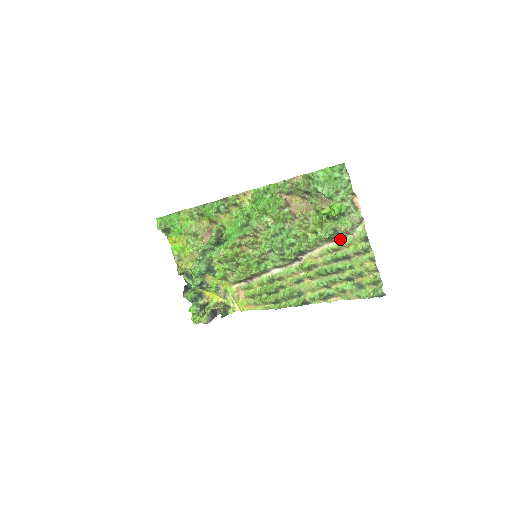
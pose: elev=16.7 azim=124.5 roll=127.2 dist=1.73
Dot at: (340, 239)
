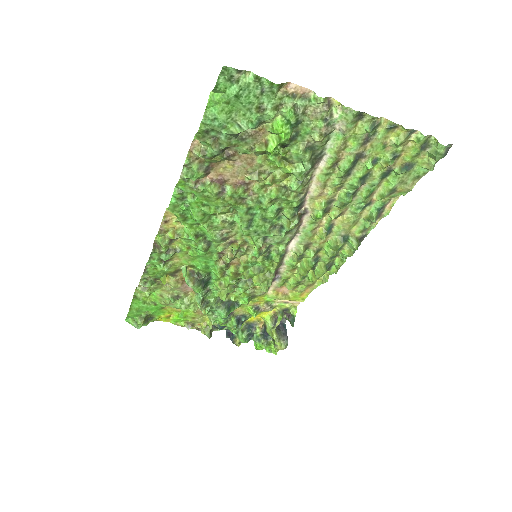
Dot at: (325, 149)
